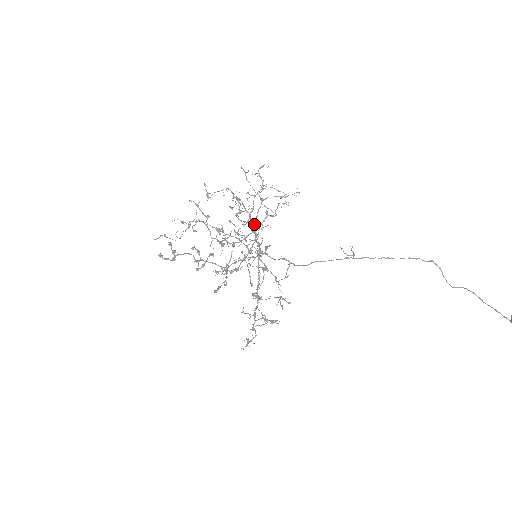
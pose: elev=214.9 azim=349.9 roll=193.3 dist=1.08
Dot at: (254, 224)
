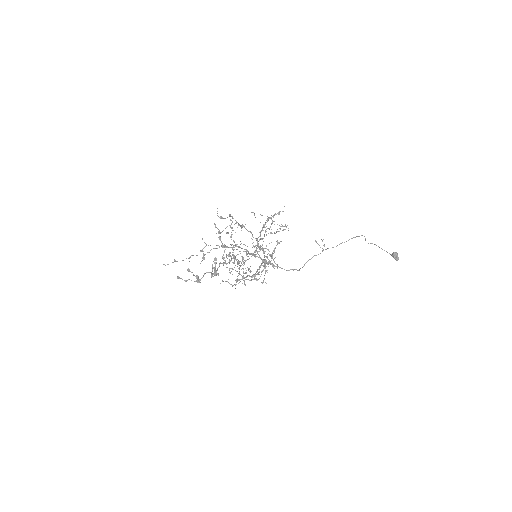
Dot at: occluded
